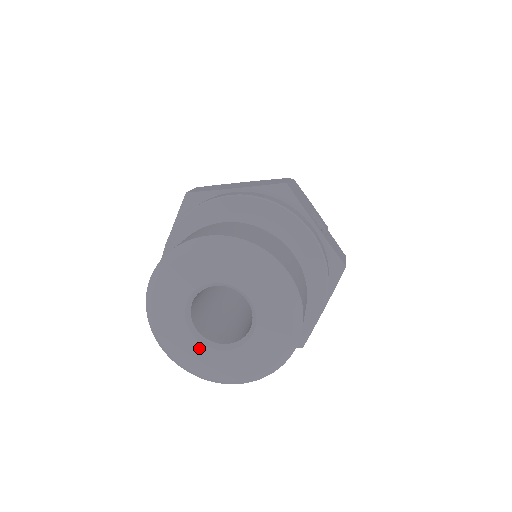
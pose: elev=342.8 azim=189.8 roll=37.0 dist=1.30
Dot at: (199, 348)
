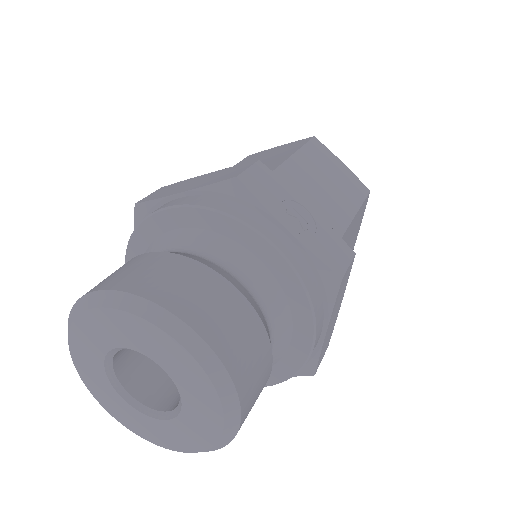
Dot at: (136, 414)
